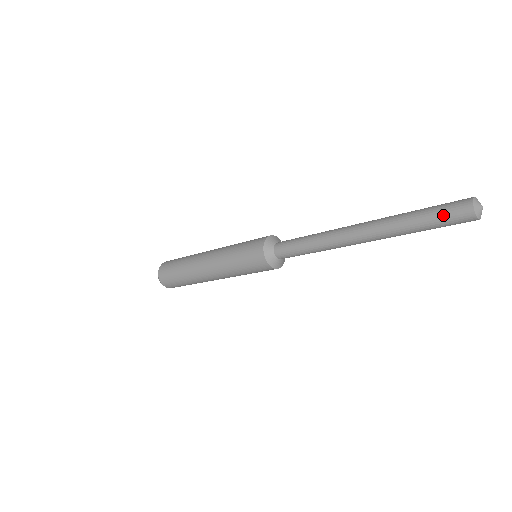
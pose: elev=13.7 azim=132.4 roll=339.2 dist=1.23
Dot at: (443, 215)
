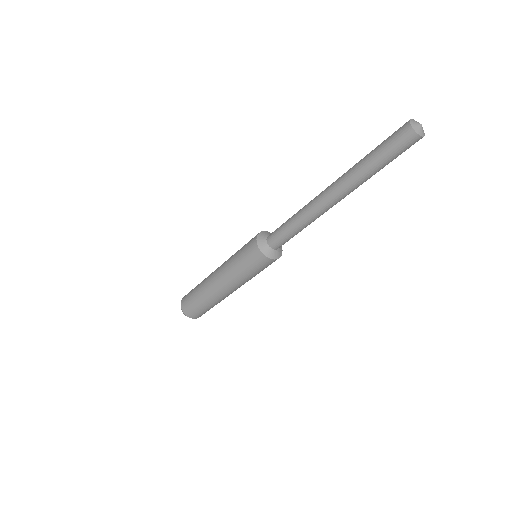
Dot at: (388, 138)
